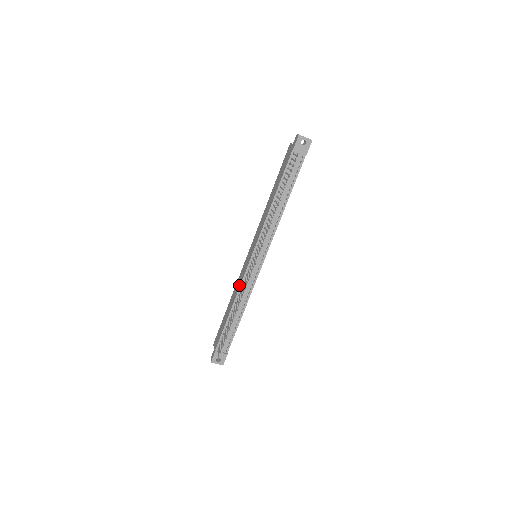
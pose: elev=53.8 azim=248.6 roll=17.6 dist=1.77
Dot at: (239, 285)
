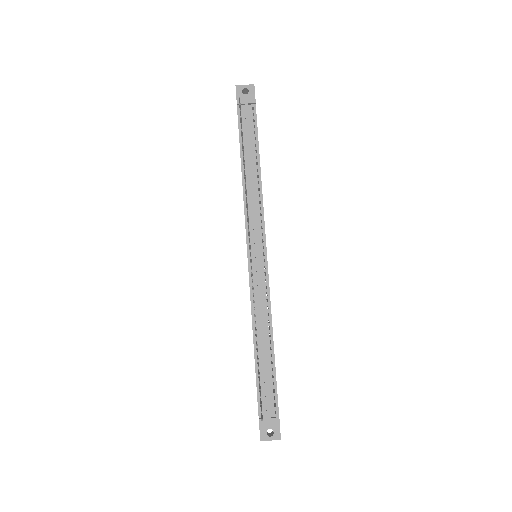
Dot at: occluded
